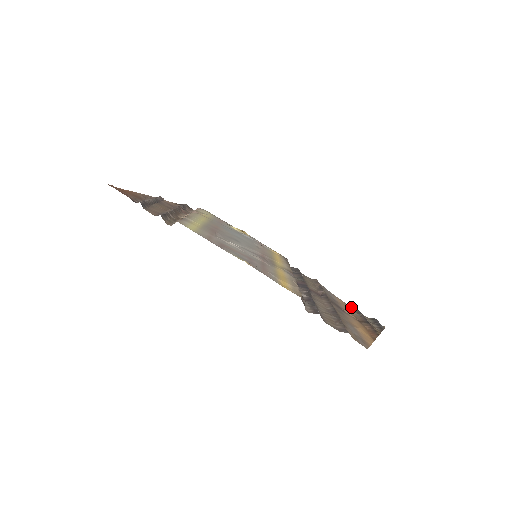
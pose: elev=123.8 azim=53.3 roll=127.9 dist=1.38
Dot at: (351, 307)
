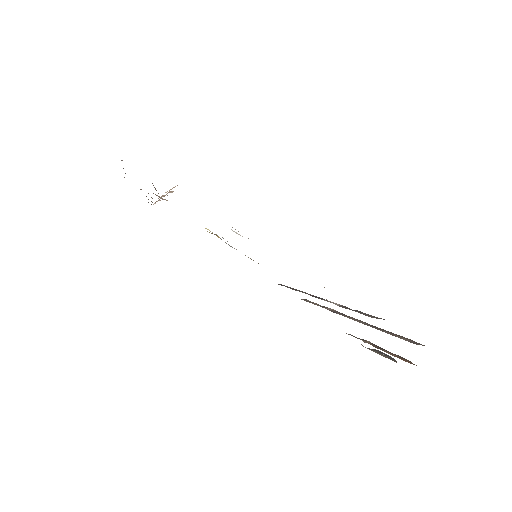
Dot at: (349, 334)
